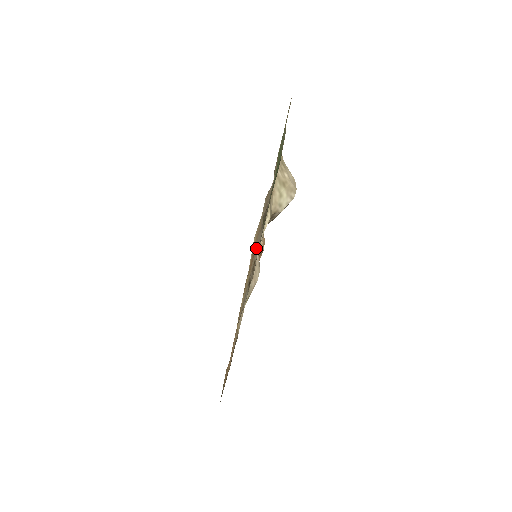
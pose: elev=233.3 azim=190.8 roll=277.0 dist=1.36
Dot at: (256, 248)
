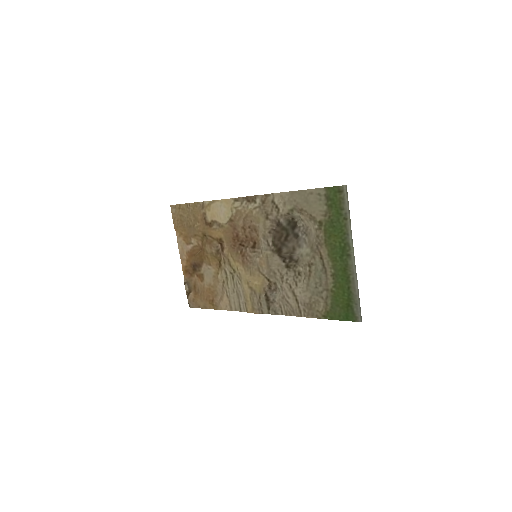
Dot at: (270, 268)
